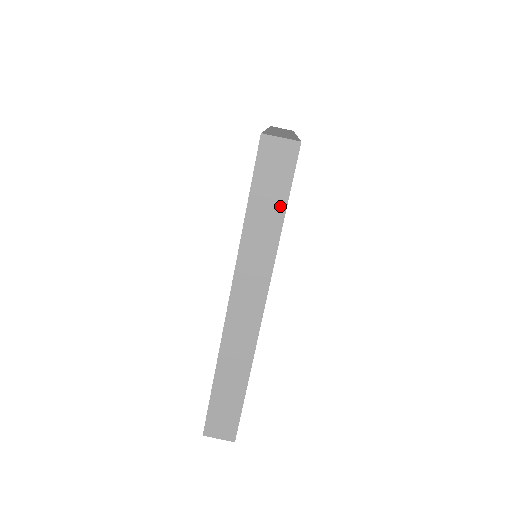
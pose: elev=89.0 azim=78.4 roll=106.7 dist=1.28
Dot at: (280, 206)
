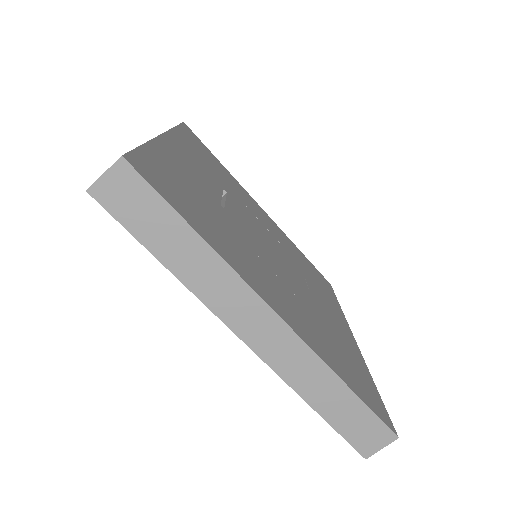
Dot at: (178, 225)
